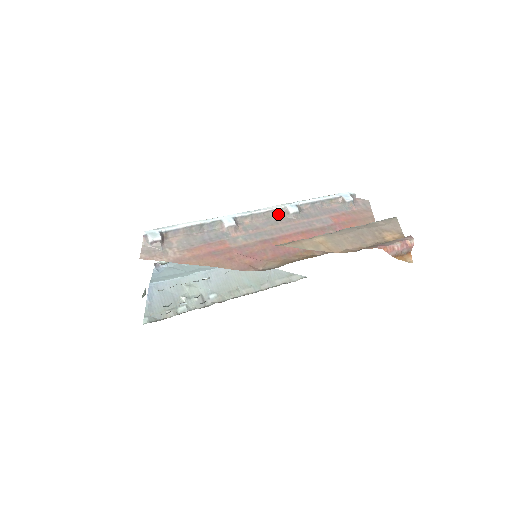
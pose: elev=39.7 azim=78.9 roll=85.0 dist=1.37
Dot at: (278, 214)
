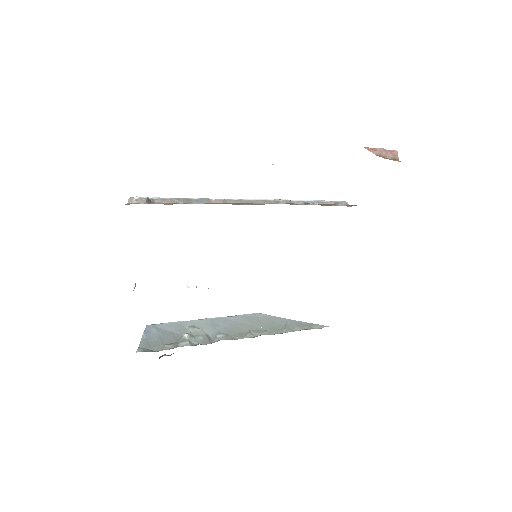
Dot at: (268, 203)
